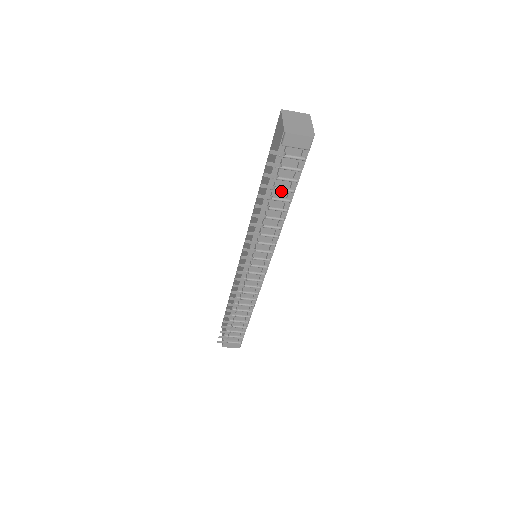
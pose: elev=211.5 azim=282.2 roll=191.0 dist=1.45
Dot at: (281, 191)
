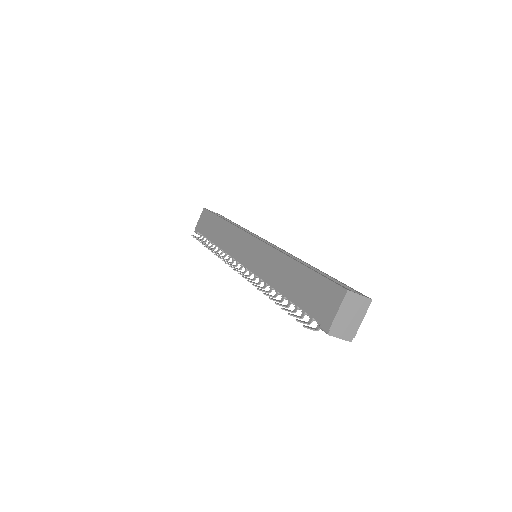
Dot at: occluded
